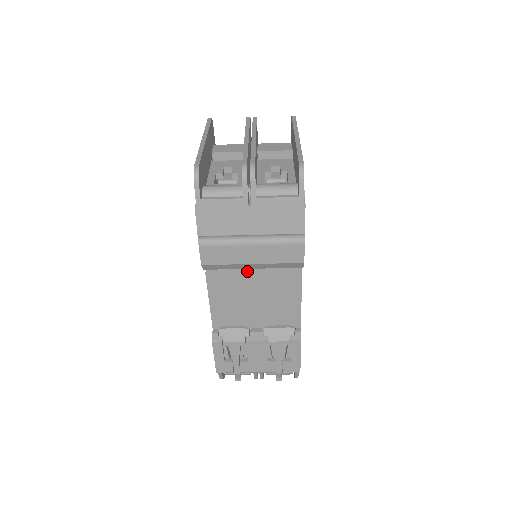
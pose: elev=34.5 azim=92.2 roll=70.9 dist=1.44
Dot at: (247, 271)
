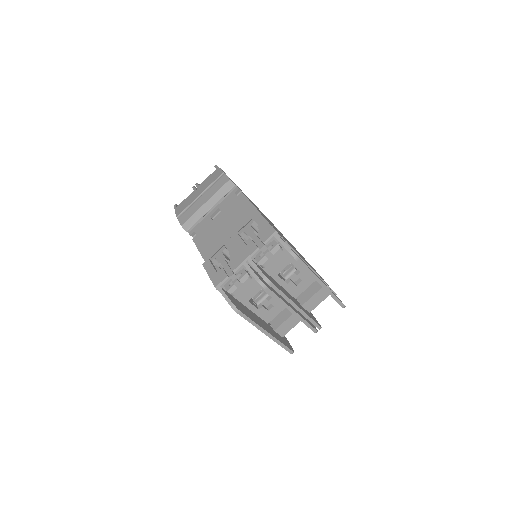
Dot at: (214, 220)
